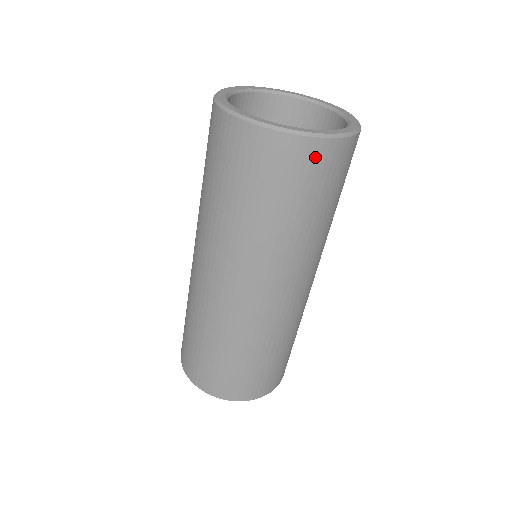
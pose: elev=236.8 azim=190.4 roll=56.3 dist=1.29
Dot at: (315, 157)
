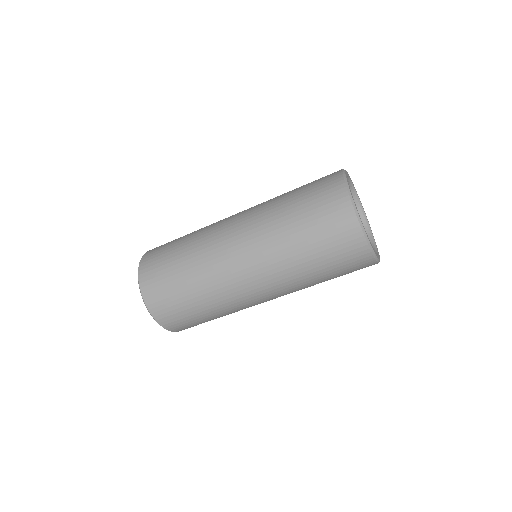
Dot at: occluded
